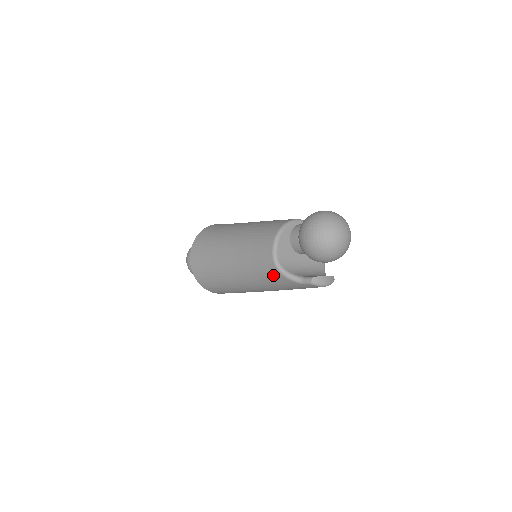
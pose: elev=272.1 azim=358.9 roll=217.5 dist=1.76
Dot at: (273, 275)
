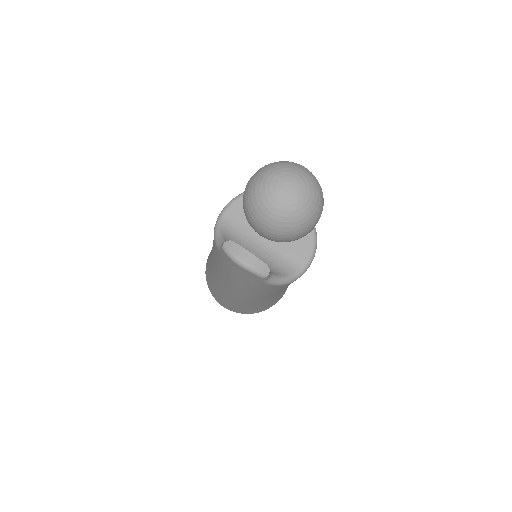
Dot at: occluded
